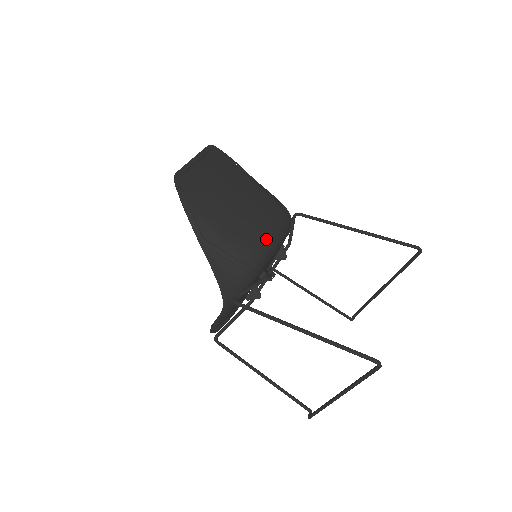
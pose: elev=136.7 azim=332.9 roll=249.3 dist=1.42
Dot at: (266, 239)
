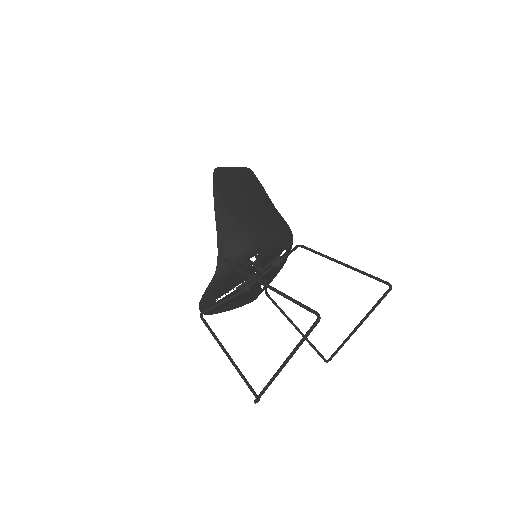
Dot at: (266, 233)
